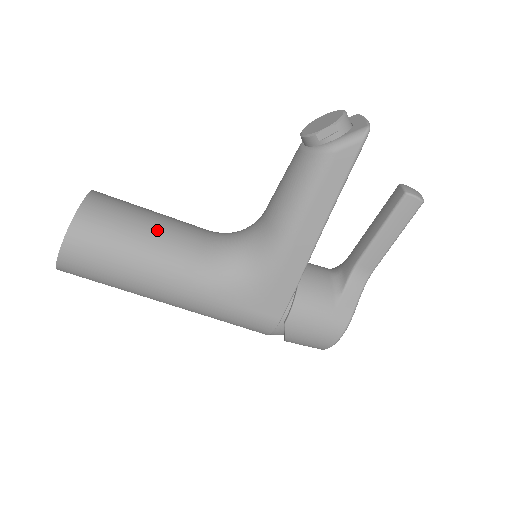
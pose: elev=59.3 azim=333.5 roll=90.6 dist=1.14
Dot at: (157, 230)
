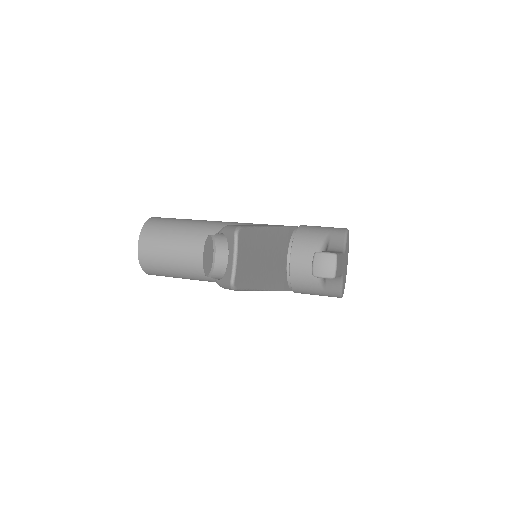
Dot at: (184, 262)
